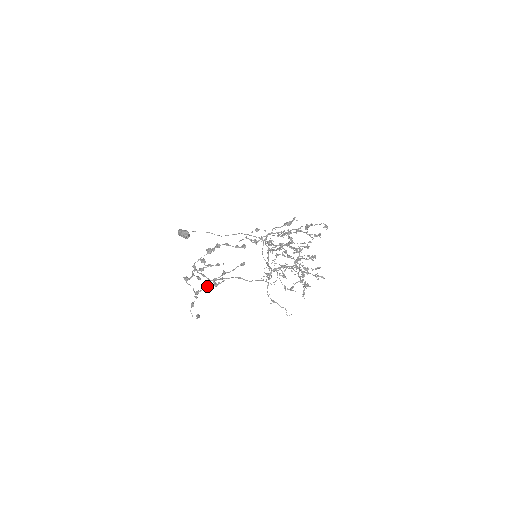
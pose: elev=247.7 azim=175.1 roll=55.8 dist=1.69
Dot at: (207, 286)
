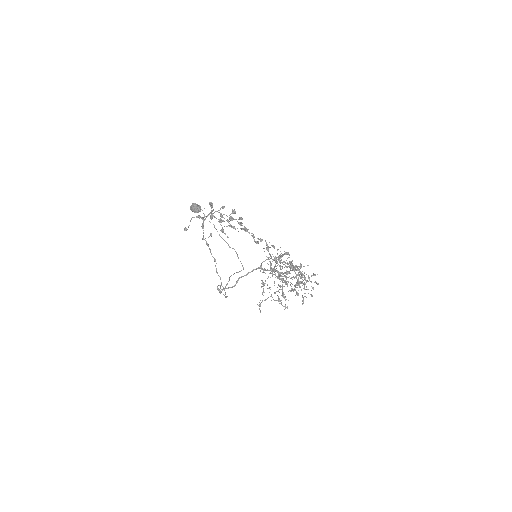
Dot at: (224, 221)
